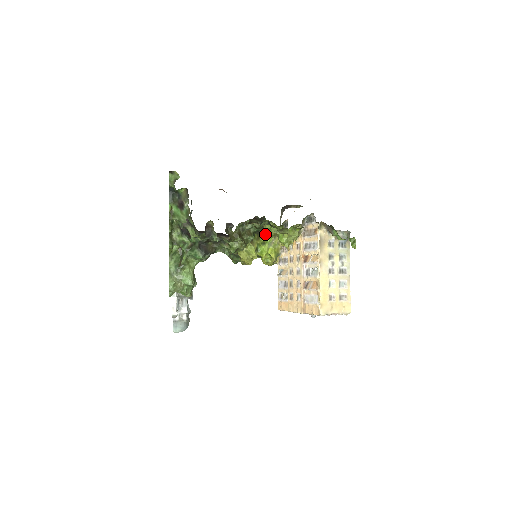
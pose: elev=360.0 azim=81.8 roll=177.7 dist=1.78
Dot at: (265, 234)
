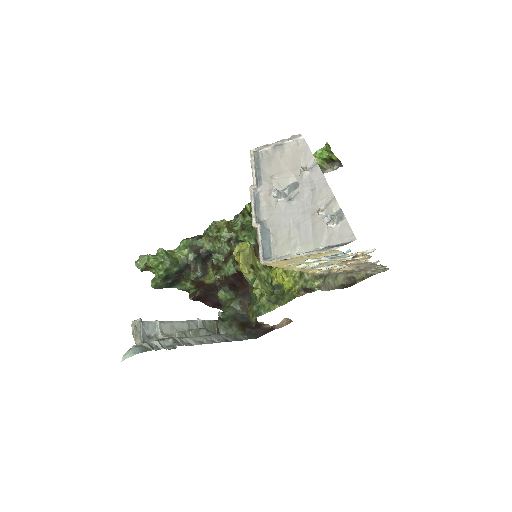
Dot at: occluded
